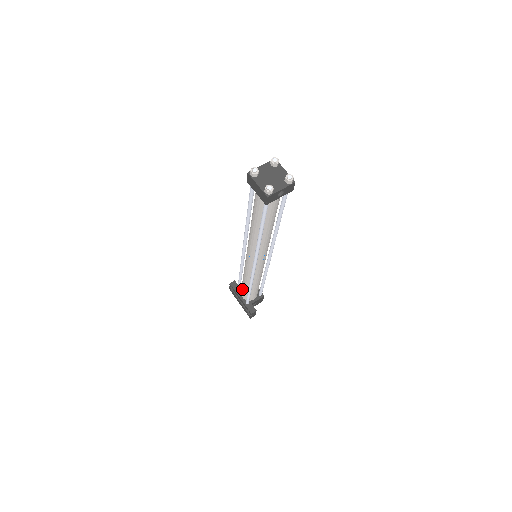
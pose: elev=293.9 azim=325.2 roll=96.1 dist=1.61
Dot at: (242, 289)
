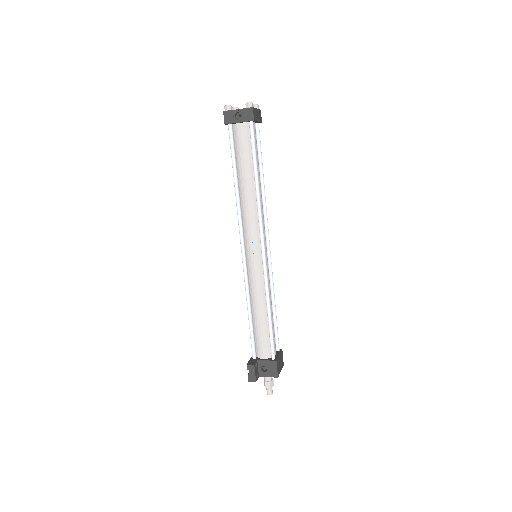
Dot at: occluded
